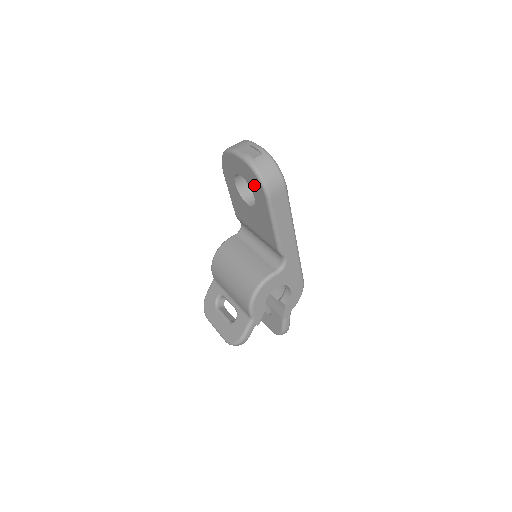
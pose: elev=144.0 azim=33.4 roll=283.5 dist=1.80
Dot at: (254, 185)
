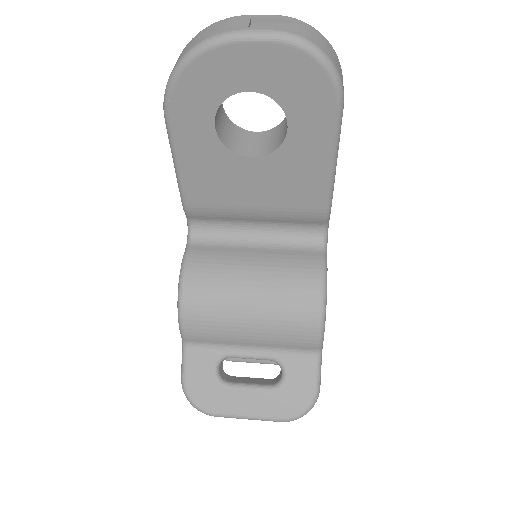
Dot at: (301, 92)
